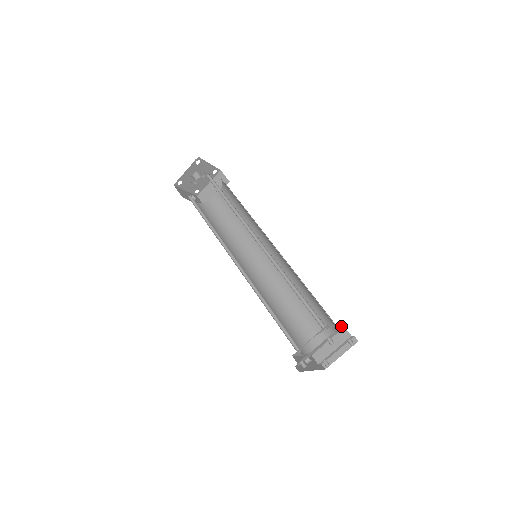
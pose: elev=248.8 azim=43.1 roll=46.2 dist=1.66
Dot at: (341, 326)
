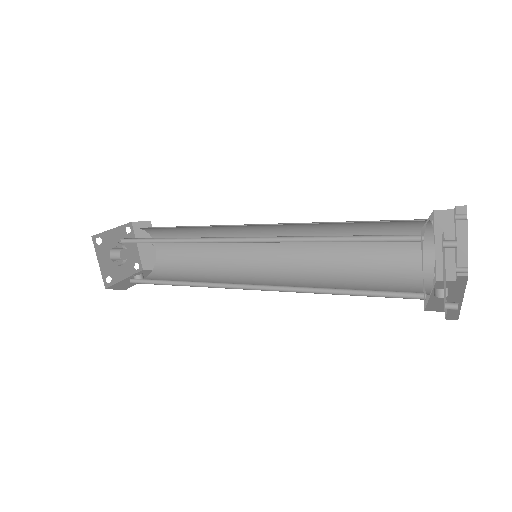
Dot at: occluded
